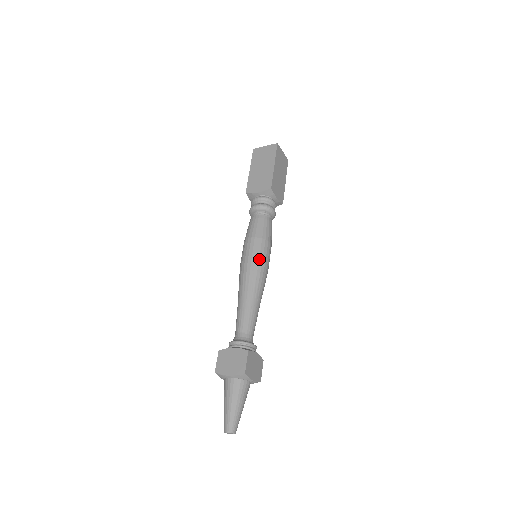
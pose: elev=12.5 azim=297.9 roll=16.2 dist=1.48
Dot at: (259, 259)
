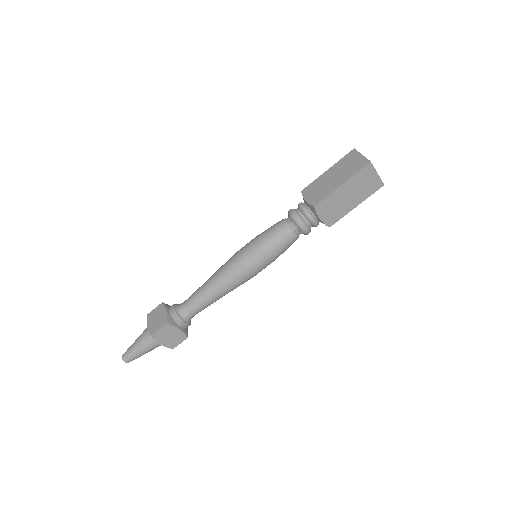
Dot at: (245, 262)
